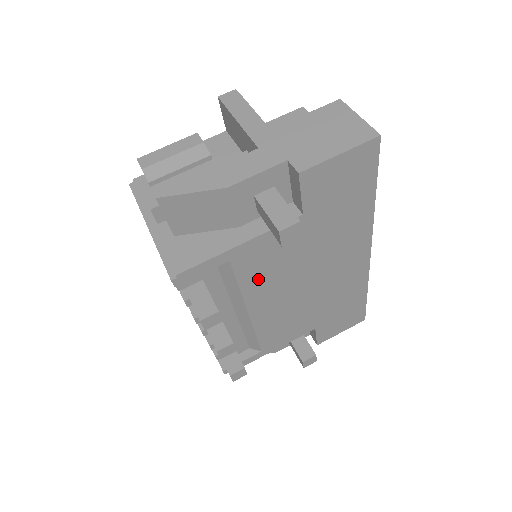
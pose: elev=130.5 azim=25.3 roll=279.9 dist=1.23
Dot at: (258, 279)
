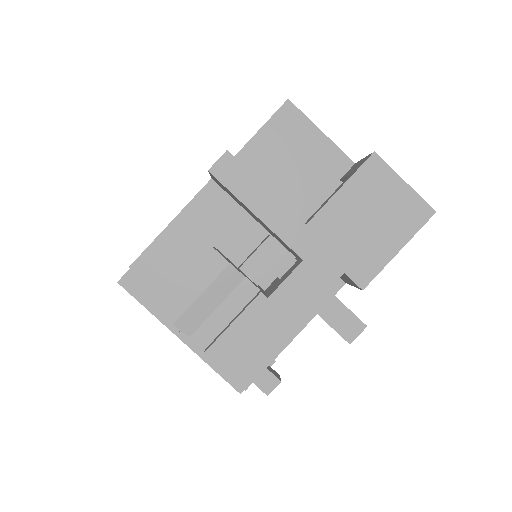
Dot at: occluded
